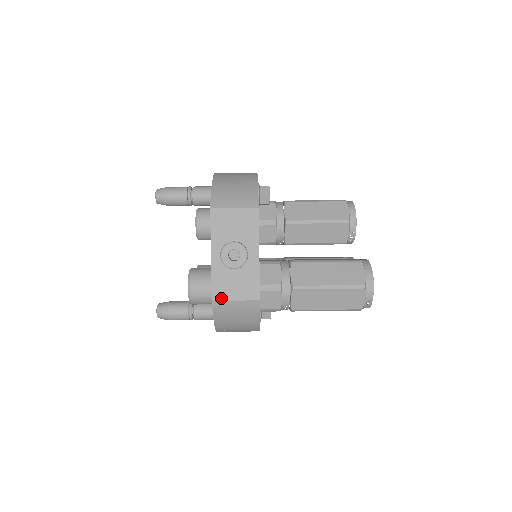
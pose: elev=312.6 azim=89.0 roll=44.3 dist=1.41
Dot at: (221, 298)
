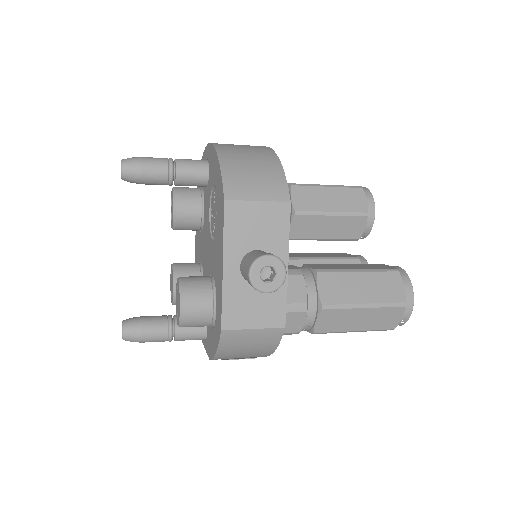
Dot at: (234, 326)
